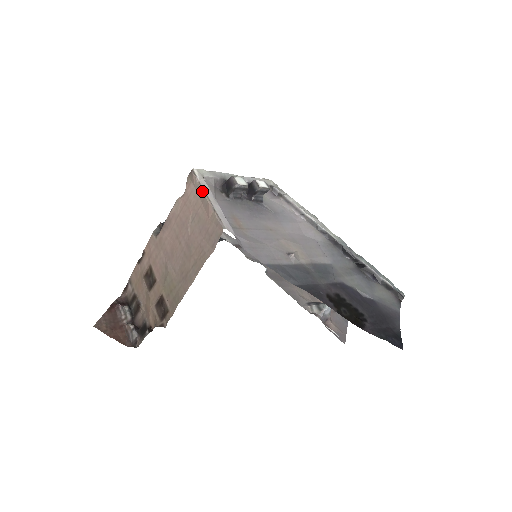
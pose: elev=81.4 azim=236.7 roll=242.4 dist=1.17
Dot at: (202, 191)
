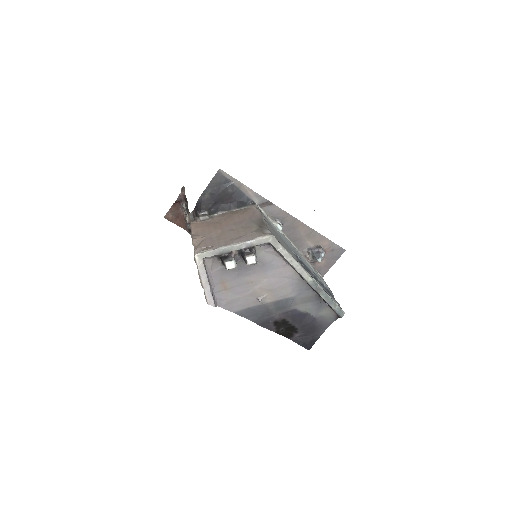
Dot at: occluded
